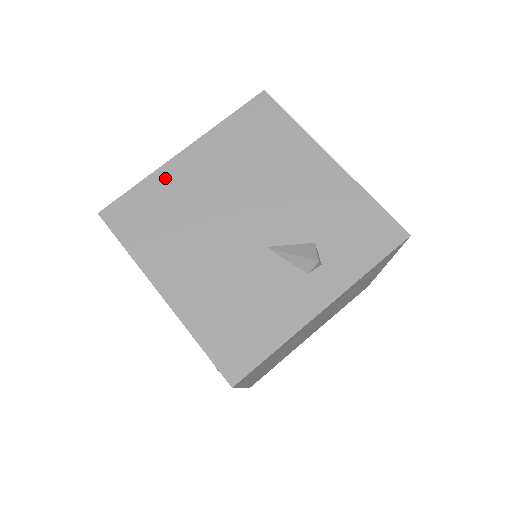
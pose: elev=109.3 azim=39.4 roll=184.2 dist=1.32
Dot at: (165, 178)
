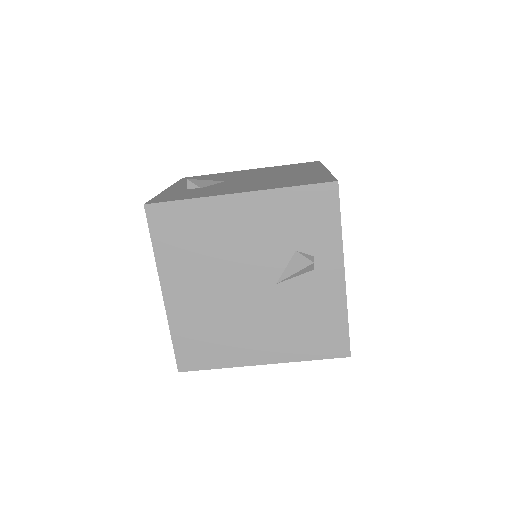
Dot at: (178, 318)
